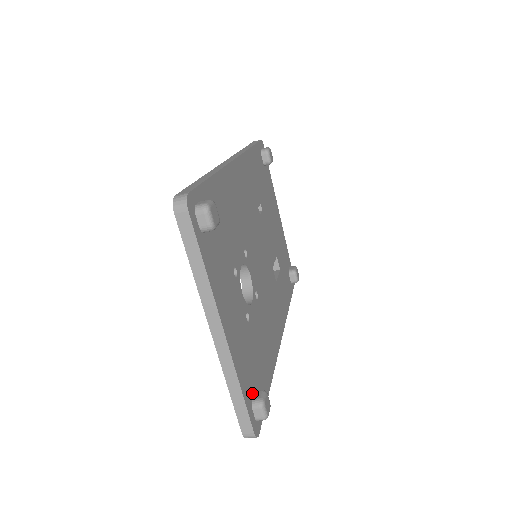
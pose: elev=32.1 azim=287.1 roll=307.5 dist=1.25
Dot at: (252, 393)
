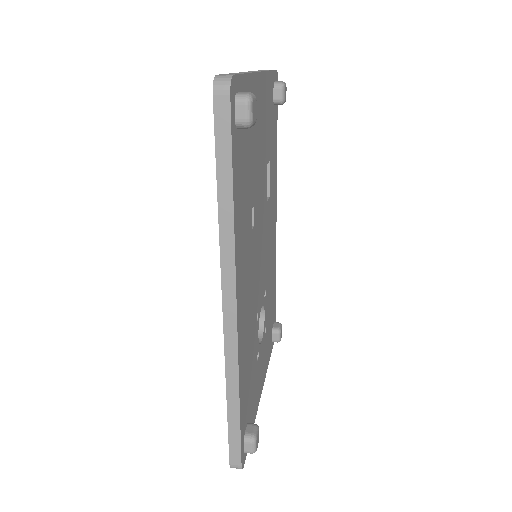
Dot at: (271, 338)
